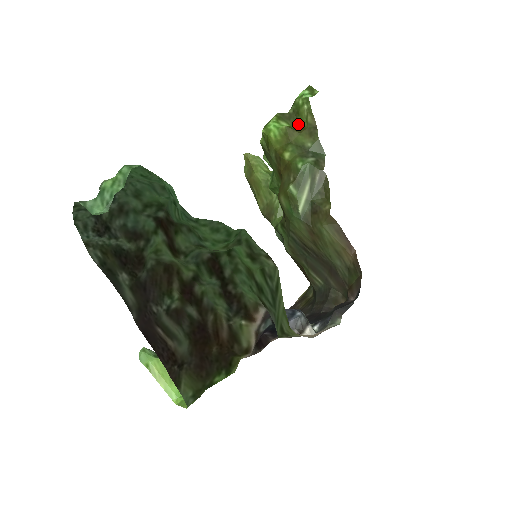
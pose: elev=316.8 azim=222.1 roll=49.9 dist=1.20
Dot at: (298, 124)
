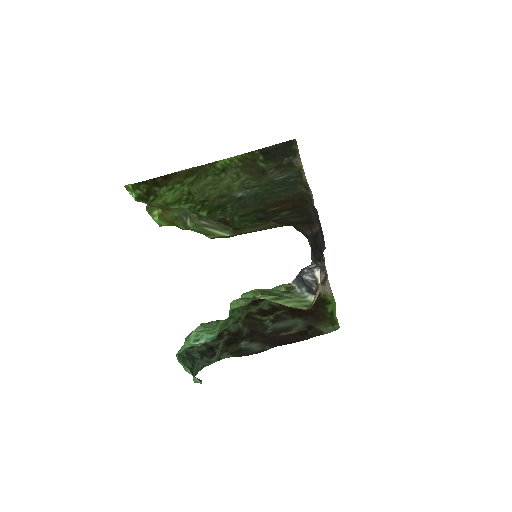
Dot at: (157, 207)
